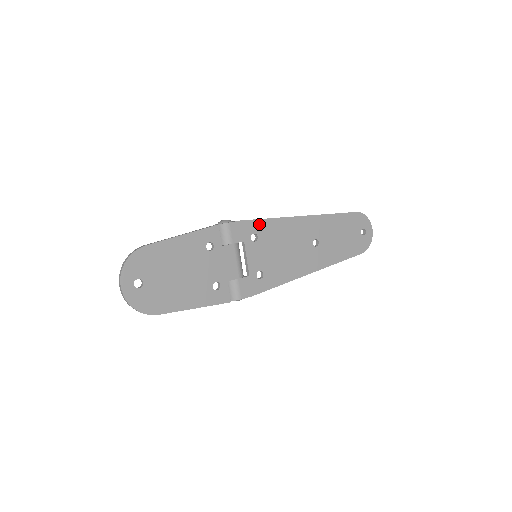
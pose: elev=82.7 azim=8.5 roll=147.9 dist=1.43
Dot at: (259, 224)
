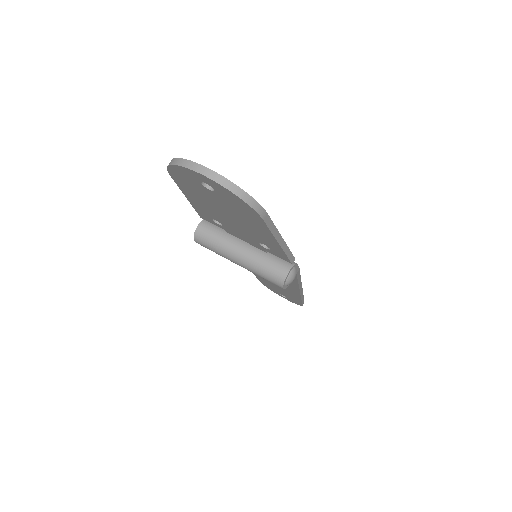
Dot at: occluded
